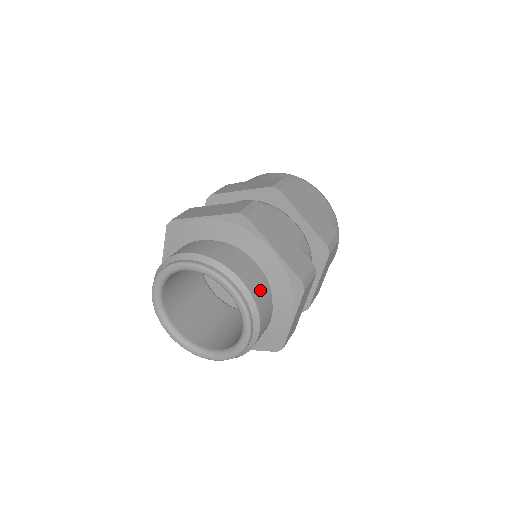
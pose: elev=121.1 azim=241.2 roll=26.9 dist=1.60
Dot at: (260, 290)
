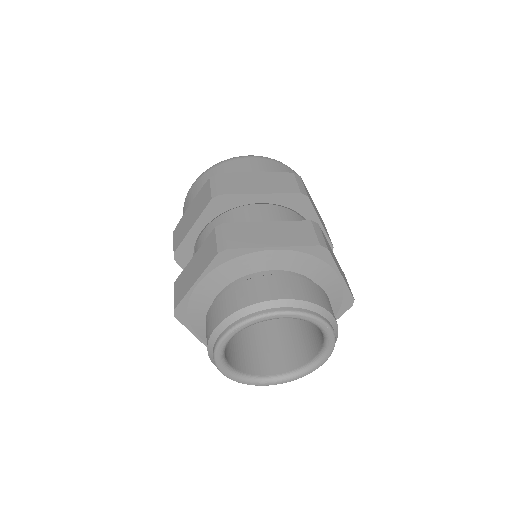
Dot at: (299, 288)
